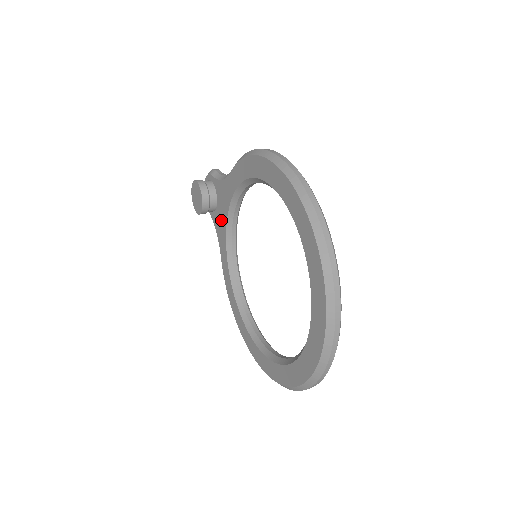
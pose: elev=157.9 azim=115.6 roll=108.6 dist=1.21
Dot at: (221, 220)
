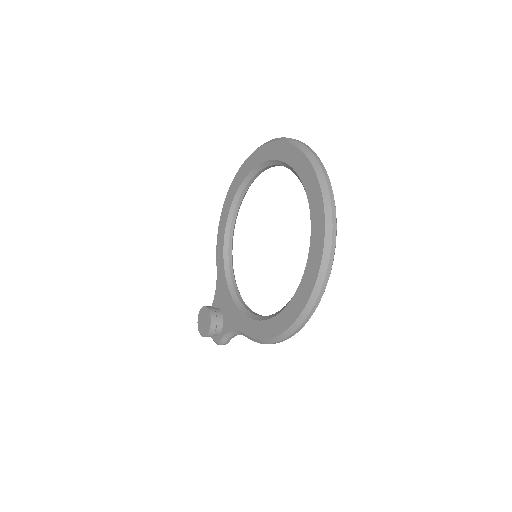
Dot at: (229, 310)
